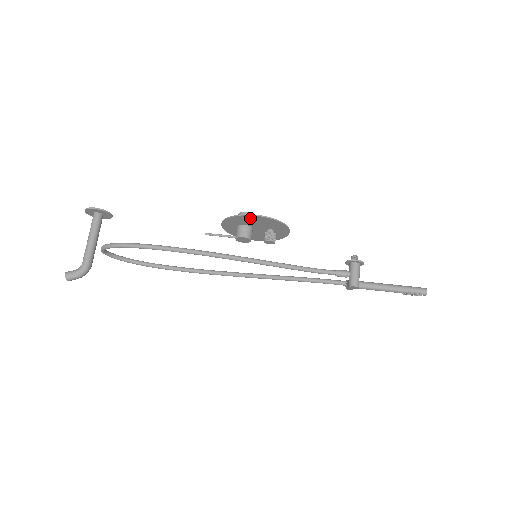
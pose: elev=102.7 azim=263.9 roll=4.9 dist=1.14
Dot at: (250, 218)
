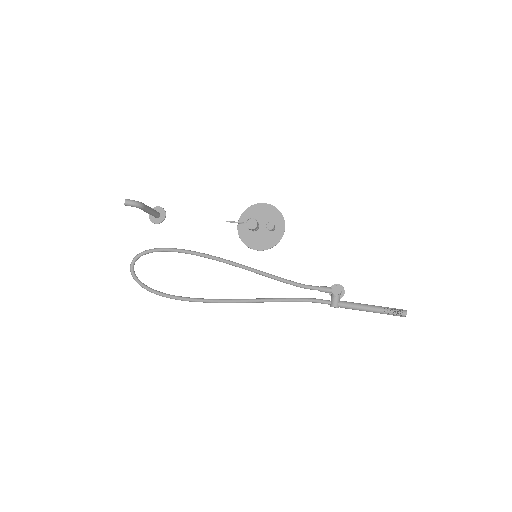
Dot at: (260, 208)
